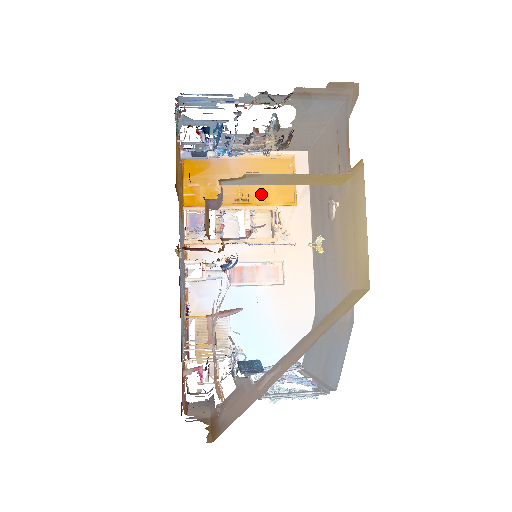
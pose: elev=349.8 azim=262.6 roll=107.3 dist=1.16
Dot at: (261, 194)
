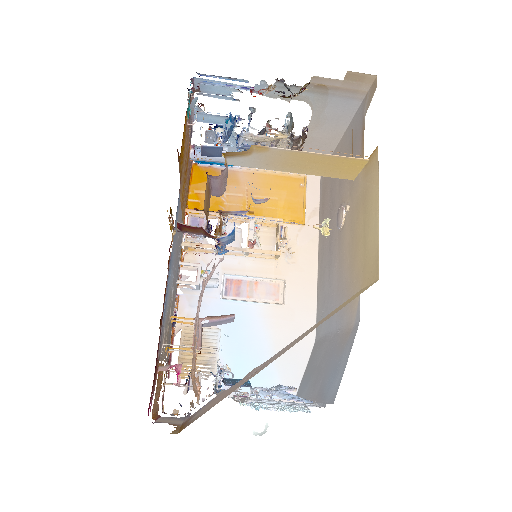
Dot at: (268, 209)
